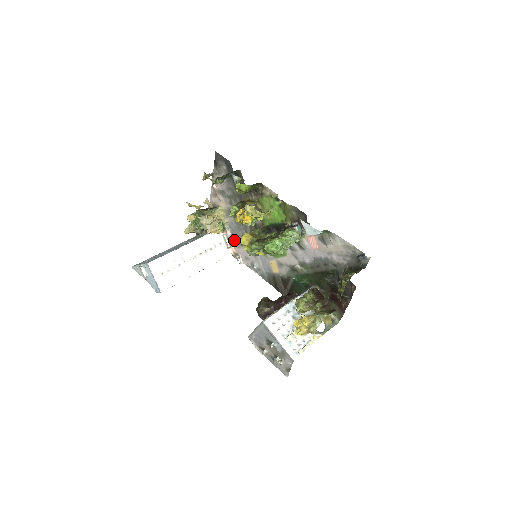
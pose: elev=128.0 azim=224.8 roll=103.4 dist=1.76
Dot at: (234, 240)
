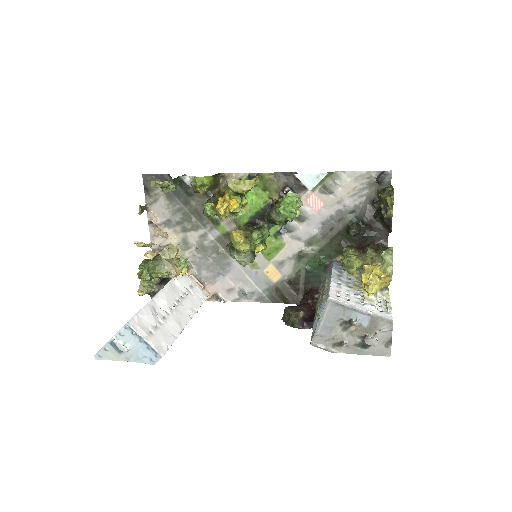
Dot at: (204, 278)
